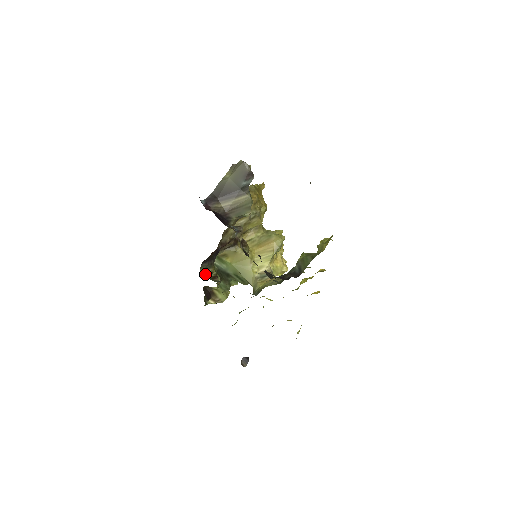
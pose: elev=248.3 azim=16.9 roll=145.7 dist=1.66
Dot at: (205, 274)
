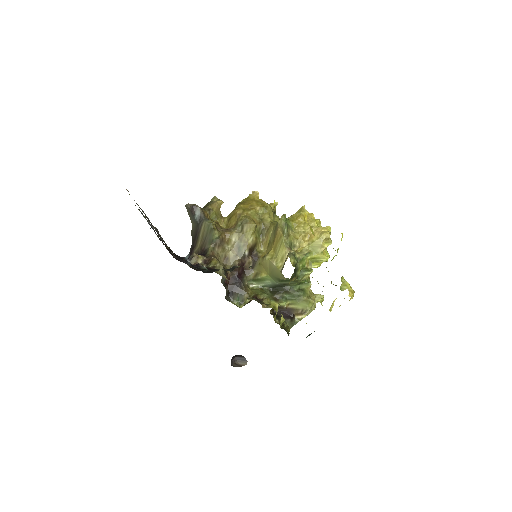
Dot at: (245, 303)
